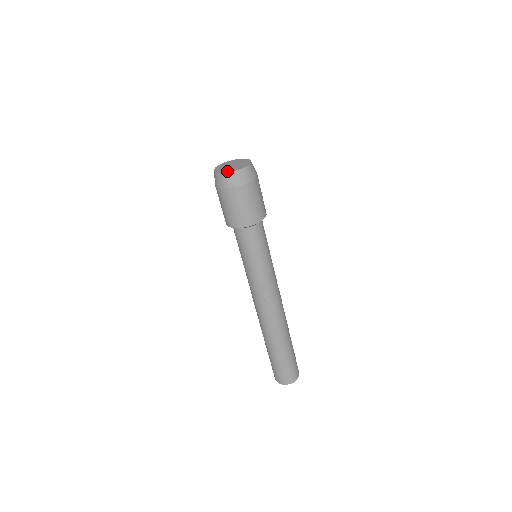
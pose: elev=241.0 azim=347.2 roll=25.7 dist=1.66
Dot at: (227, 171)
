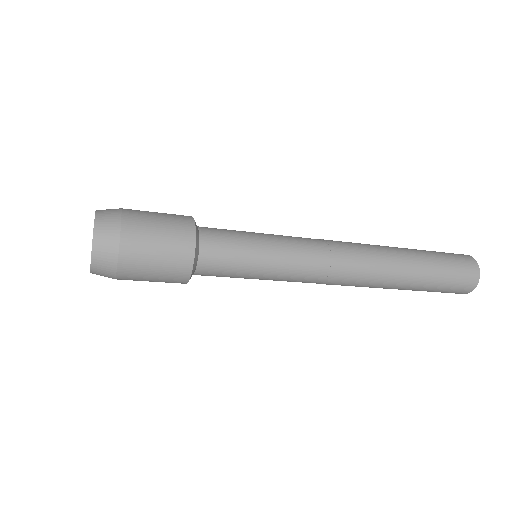
Dot at: occluded
